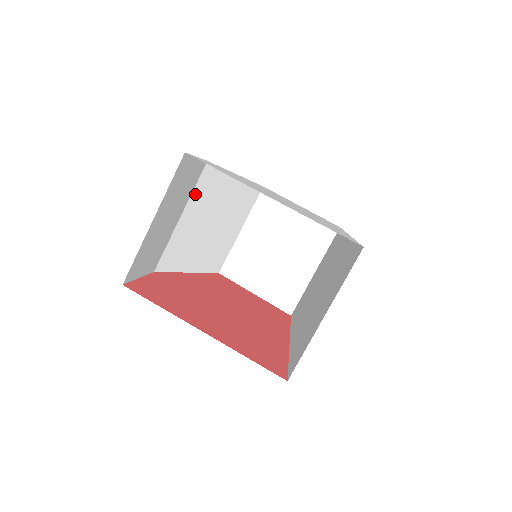
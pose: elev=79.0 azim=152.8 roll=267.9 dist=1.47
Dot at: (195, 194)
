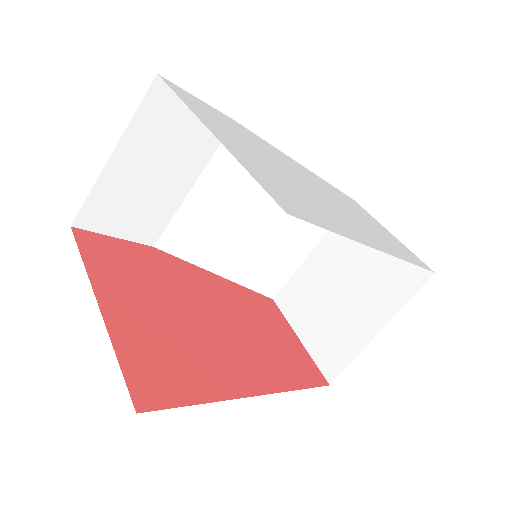
Dot at: (217, 163)
